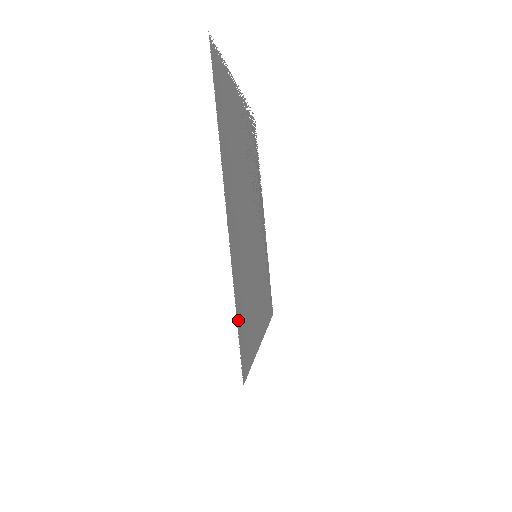
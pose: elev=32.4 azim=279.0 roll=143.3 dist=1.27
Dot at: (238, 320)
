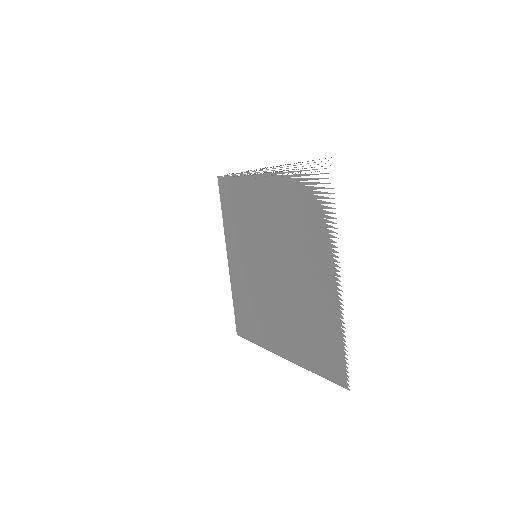
Dot at: (252, 341)
